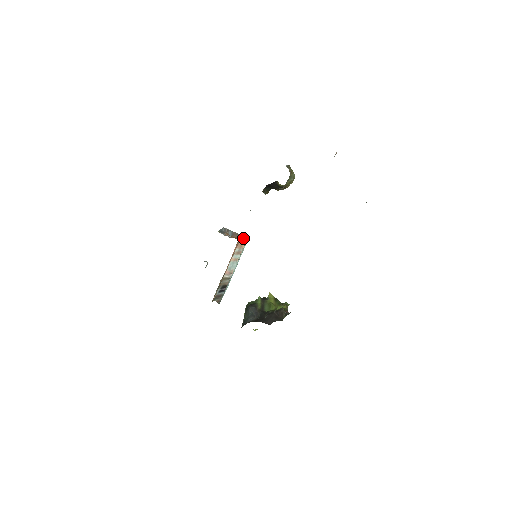
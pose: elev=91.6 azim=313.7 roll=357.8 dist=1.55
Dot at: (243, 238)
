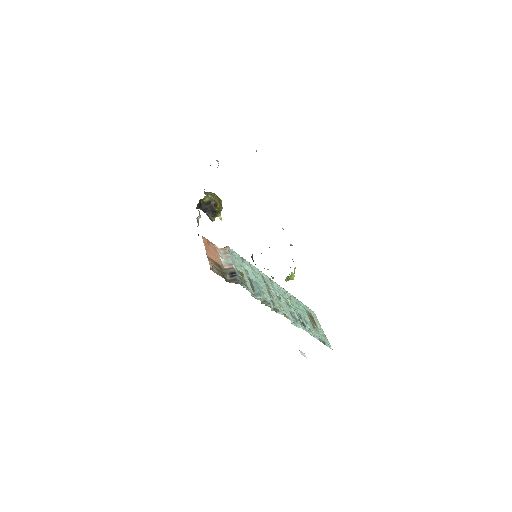
Dot at: occluded
